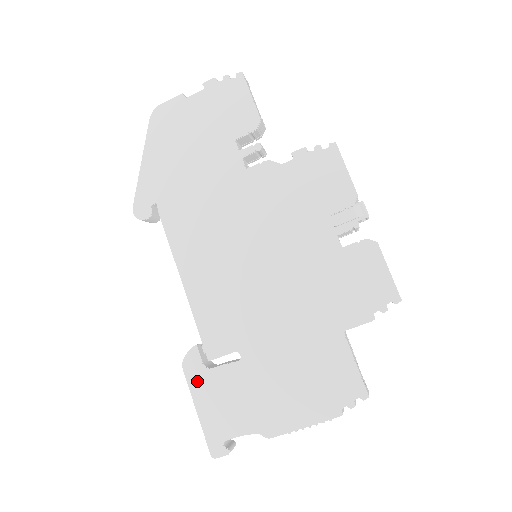
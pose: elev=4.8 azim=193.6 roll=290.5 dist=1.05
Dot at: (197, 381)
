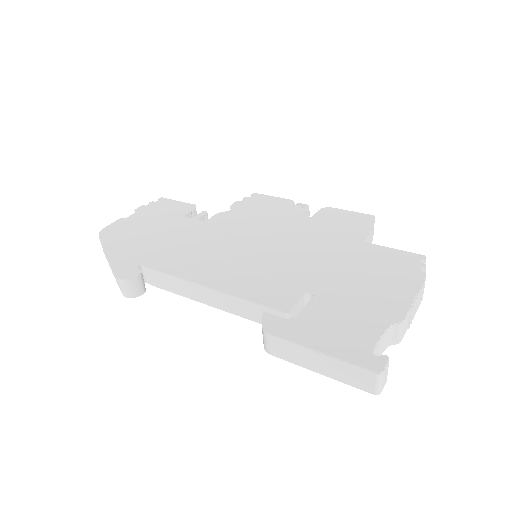
Dot at: (293, 332)
